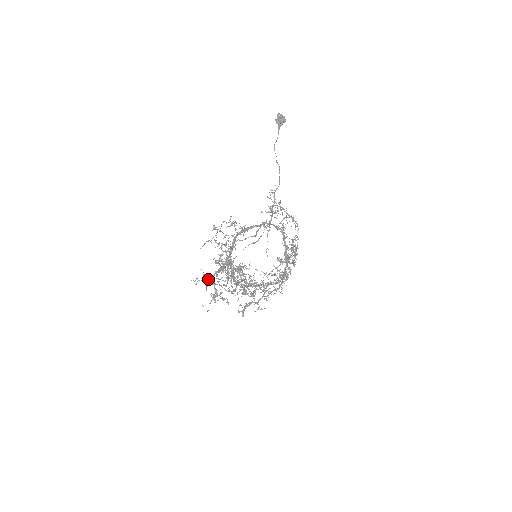
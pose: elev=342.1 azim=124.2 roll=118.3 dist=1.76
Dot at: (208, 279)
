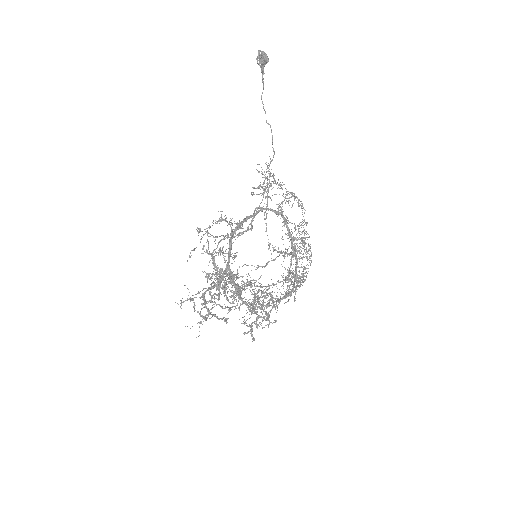
Dot at: occluded
